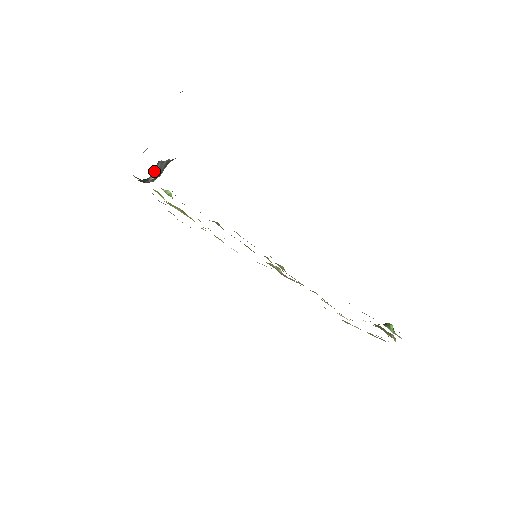
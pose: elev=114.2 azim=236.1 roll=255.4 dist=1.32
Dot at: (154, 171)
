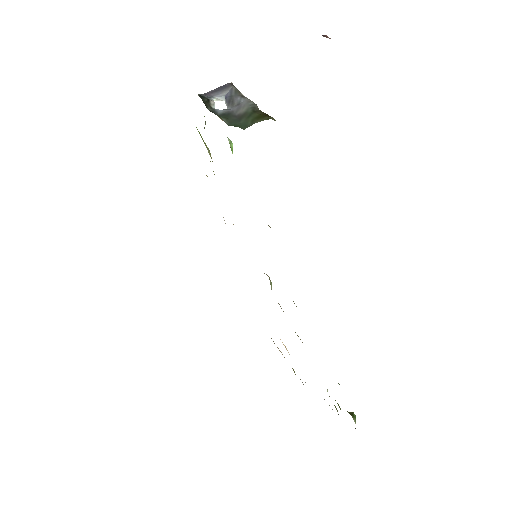
Dot at: (218, 92)
